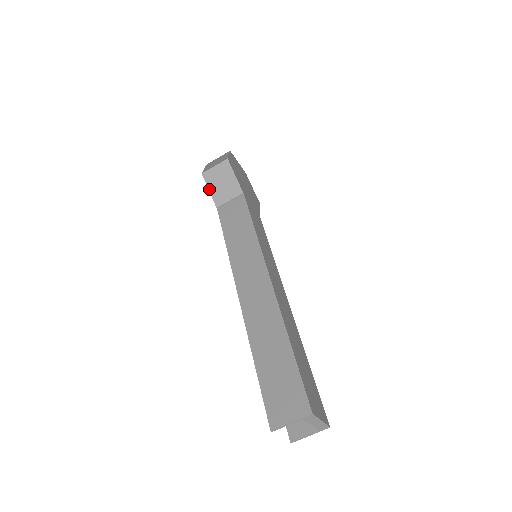
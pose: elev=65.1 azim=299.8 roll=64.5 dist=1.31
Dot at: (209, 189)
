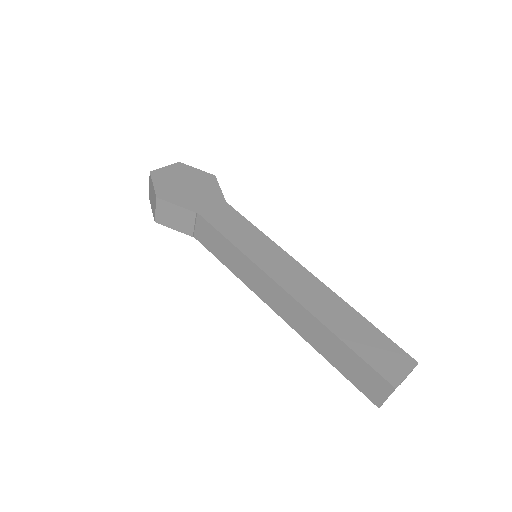
Dot at: occluded
